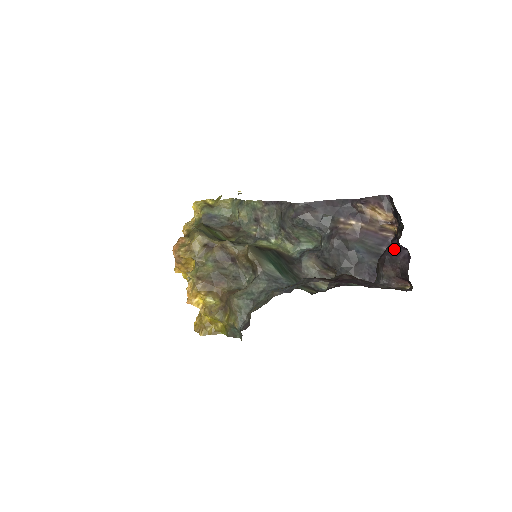
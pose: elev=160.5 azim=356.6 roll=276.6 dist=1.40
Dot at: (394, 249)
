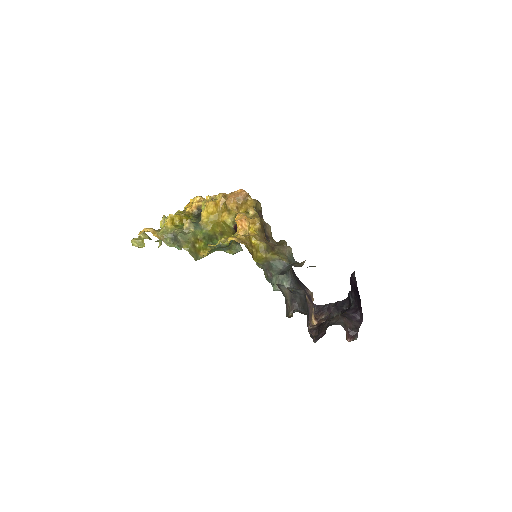
Dot at: (350, 314)
